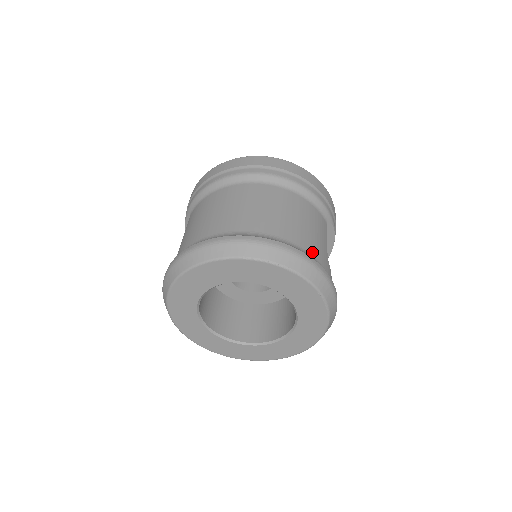
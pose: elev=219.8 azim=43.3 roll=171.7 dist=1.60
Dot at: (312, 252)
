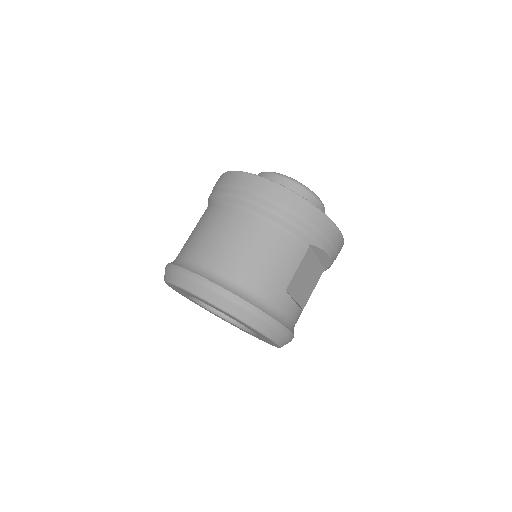
Dot at: (257, 291)
